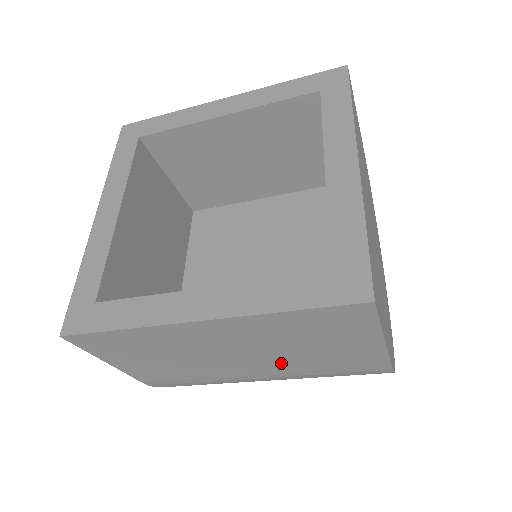
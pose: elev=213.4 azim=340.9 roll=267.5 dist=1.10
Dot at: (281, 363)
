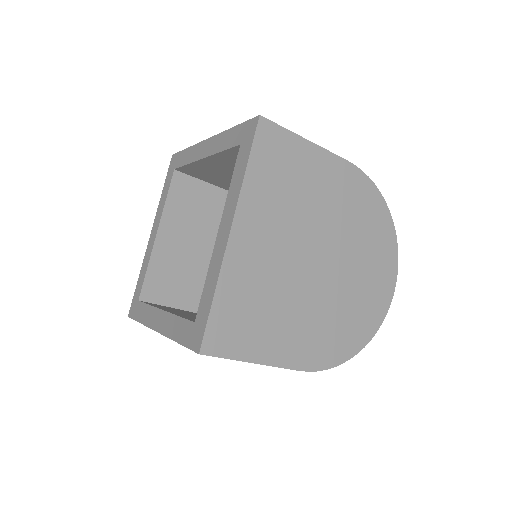
Dot at: occluded
